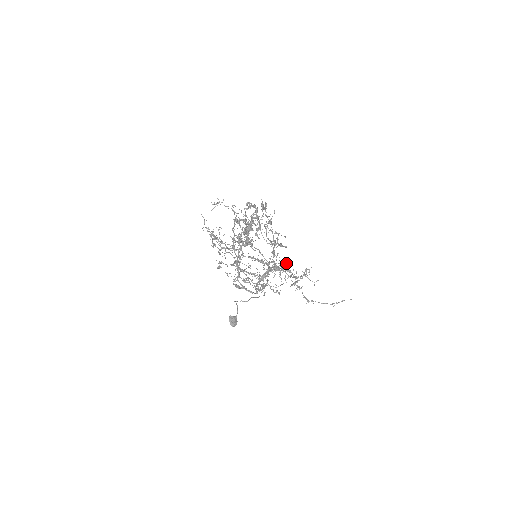
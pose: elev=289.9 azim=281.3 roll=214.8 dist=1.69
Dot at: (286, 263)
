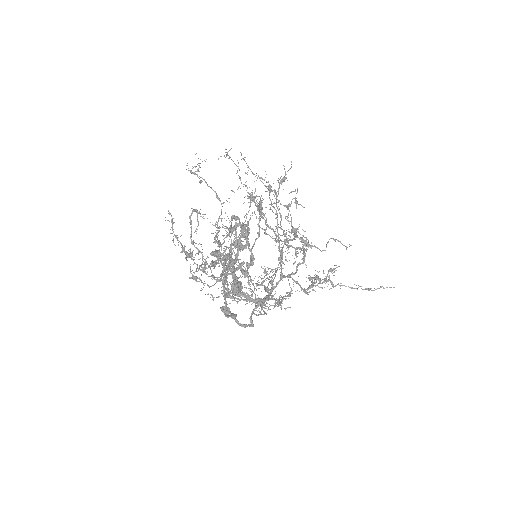
Dot at: (303, 251)
